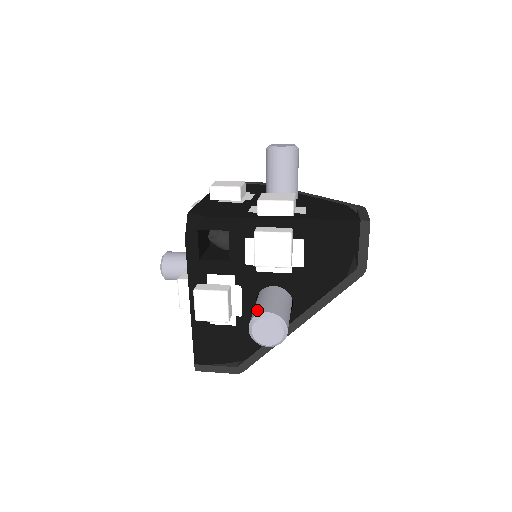
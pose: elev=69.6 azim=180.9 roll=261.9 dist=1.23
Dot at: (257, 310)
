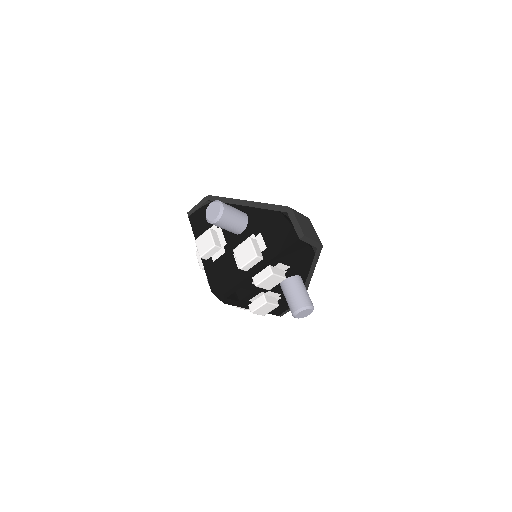
Dot at: (290, 309)
